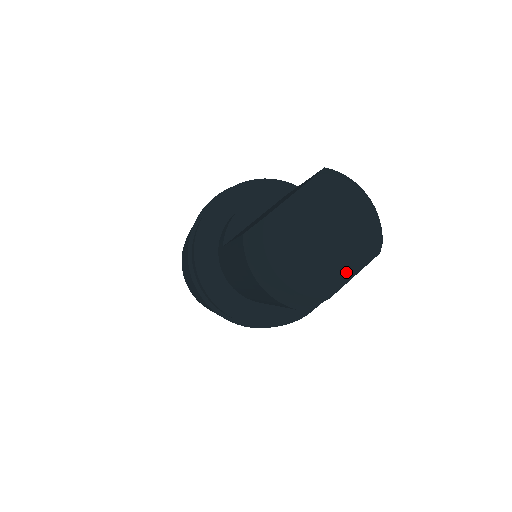
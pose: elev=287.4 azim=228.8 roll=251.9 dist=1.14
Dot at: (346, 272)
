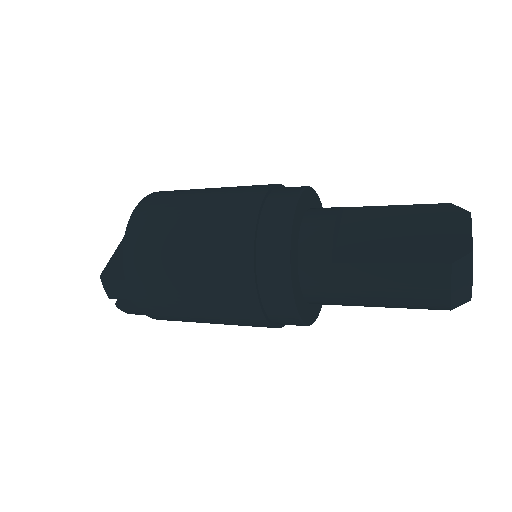
Dot at: occluded
